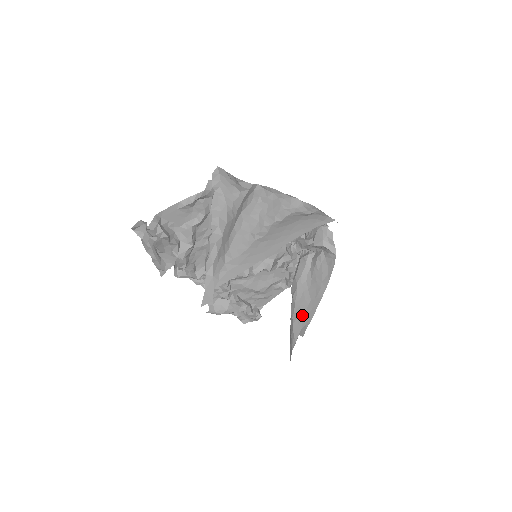
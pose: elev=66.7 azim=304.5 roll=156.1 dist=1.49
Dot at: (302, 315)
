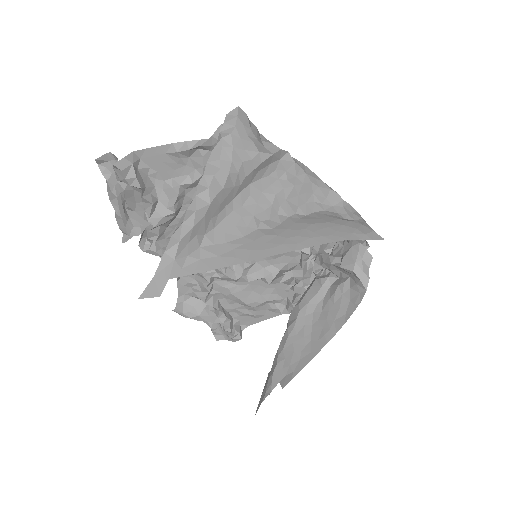
Dot at: (292, 357)
